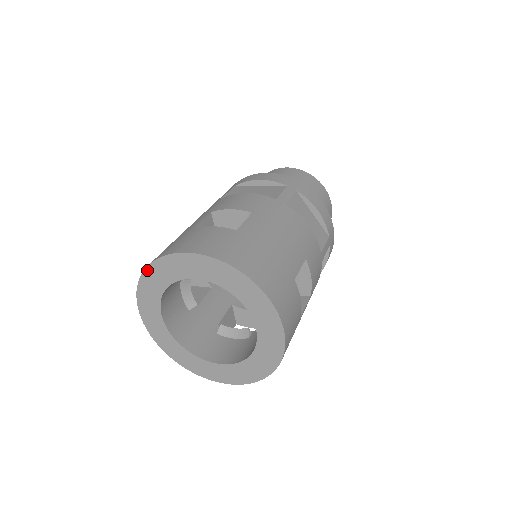
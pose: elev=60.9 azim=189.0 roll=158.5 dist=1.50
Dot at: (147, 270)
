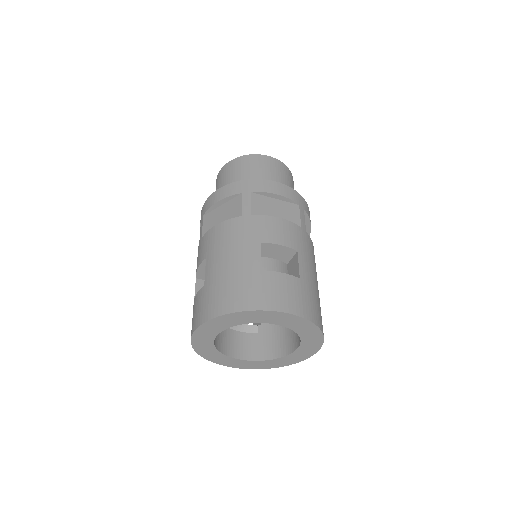
Dot at: (232, 314)
